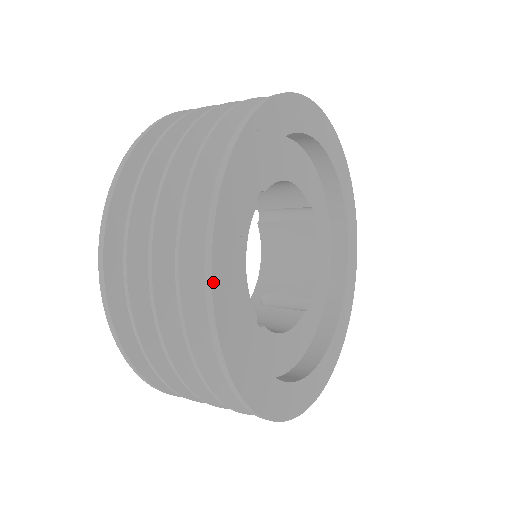
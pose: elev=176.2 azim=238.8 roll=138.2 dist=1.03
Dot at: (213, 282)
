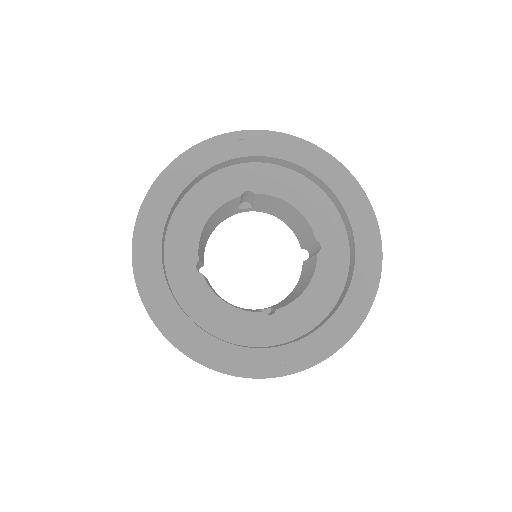
Dot at: (151, 189)
